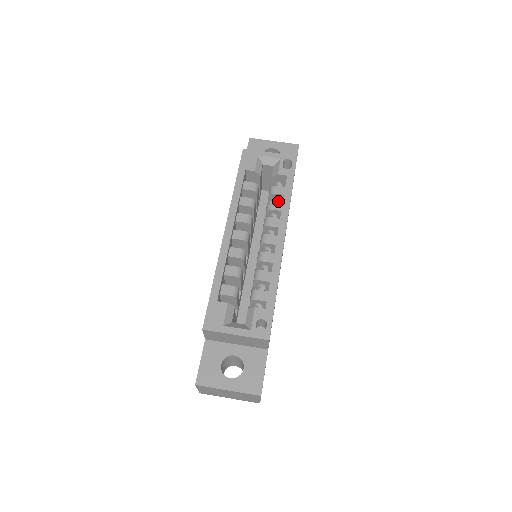
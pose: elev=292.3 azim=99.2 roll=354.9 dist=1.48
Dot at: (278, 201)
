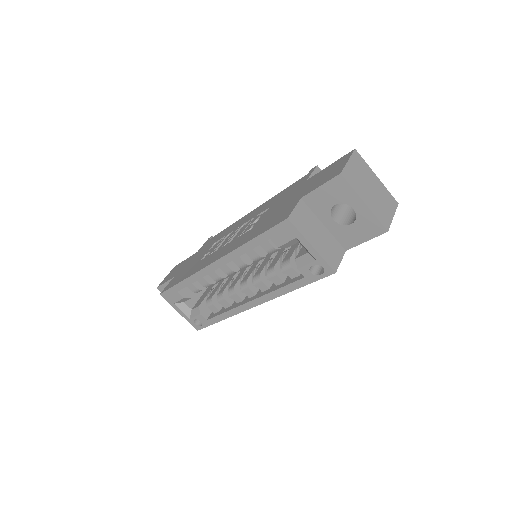
Dot at: occluded
